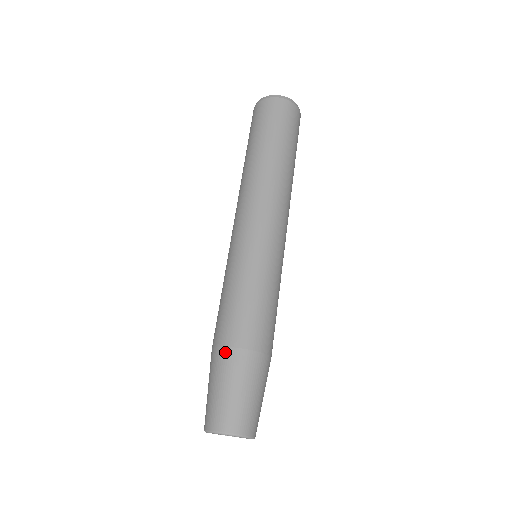
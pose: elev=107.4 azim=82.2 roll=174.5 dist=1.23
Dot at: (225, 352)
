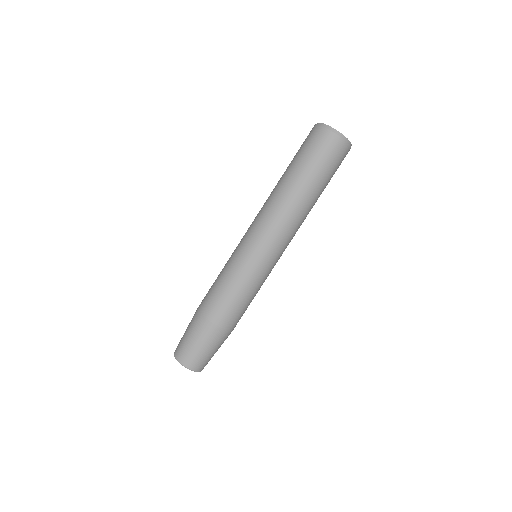
Dot at: (196, 311)
